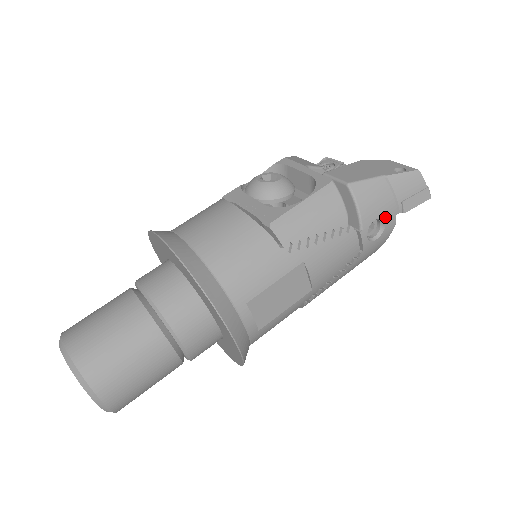
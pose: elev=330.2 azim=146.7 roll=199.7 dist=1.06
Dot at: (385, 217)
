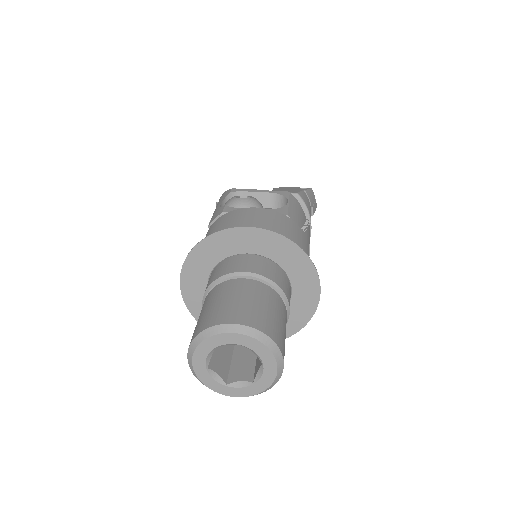
Dot at: occluded
